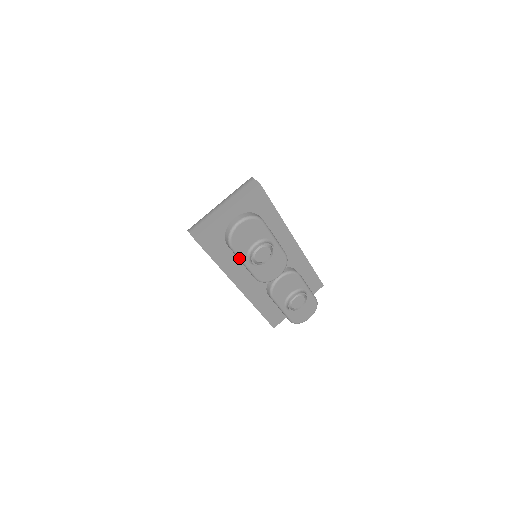
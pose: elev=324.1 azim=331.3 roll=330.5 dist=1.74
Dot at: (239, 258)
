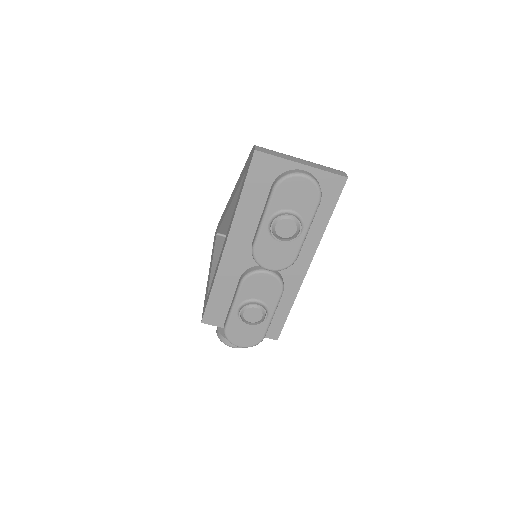
Dot at: (267, 207)
